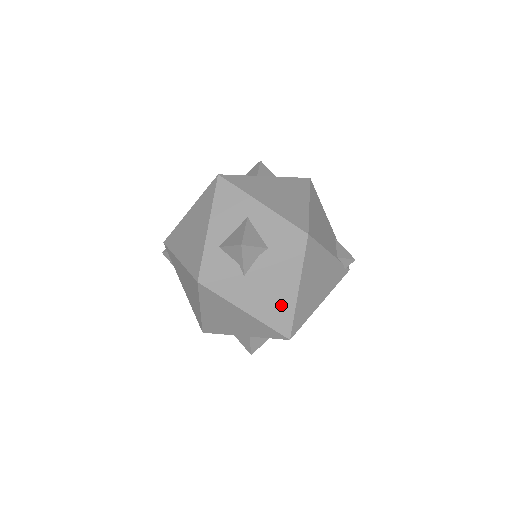
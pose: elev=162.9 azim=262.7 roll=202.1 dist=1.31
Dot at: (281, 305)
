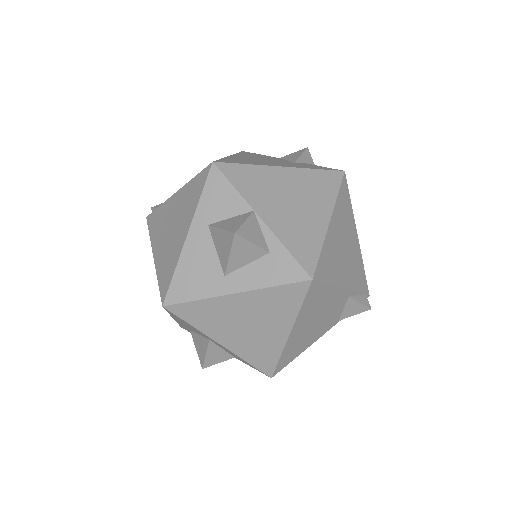
Dot at: occluded
